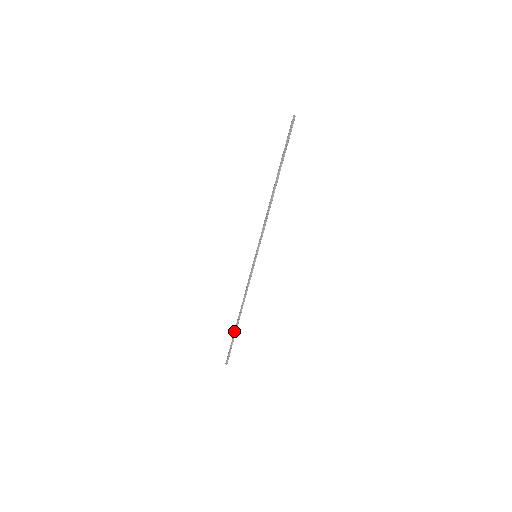
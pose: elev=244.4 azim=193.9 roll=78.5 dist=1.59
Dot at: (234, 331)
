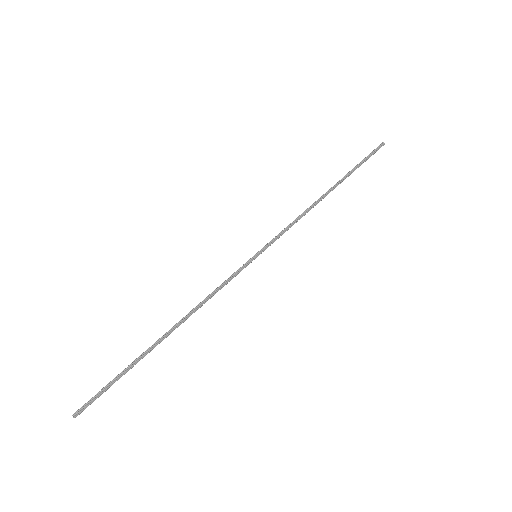
Dot at: (141, 356)
